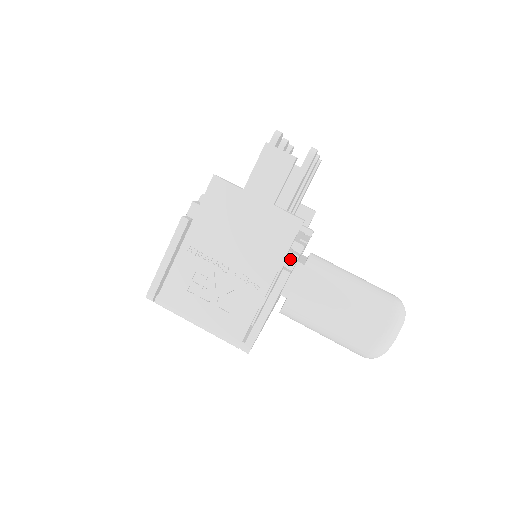
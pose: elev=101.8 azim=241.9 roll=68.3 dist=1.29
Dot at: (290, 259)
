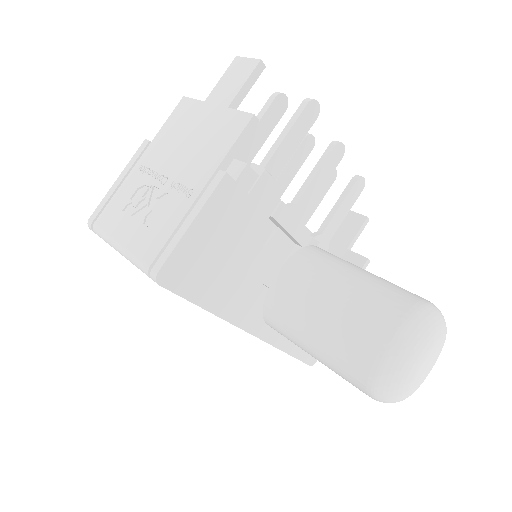
Dot at: (237, 168)
